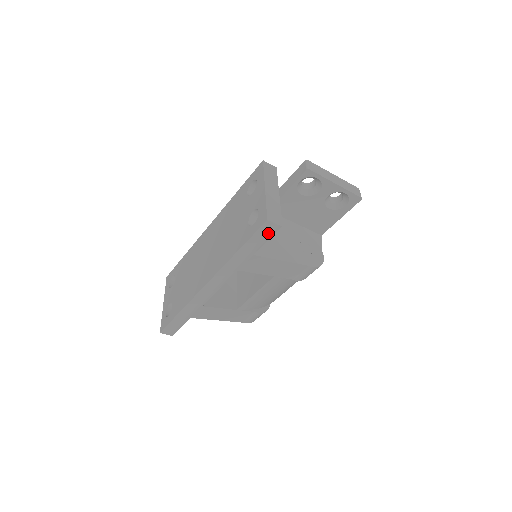
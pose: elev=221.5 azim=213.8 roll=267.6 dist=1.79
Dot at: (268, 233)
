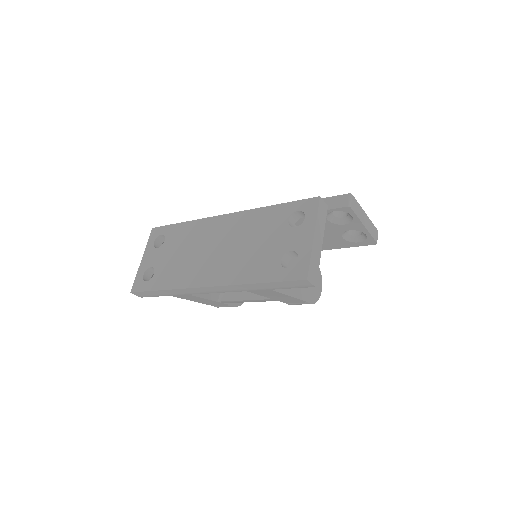
Dot at: (299, 285)
